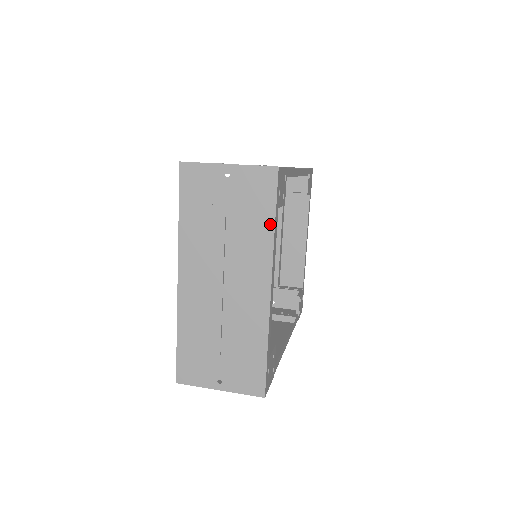
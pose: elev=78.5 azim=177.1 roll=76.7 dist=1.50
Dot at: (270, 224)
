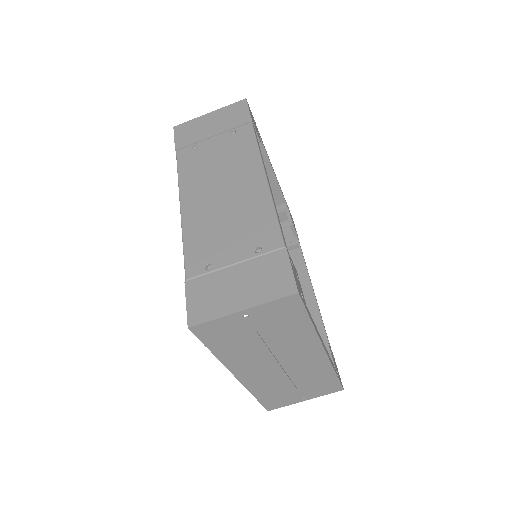
Dot at: (307, 324)
